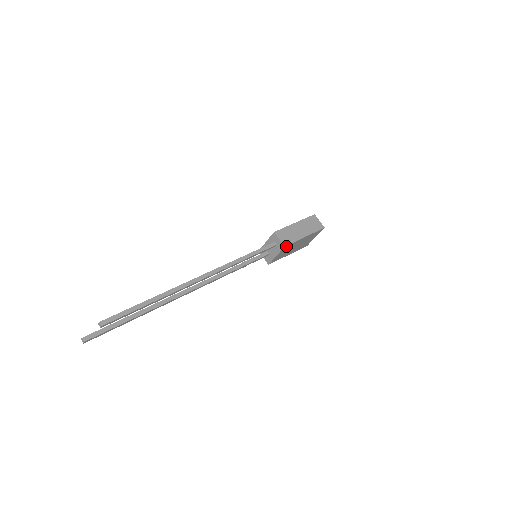
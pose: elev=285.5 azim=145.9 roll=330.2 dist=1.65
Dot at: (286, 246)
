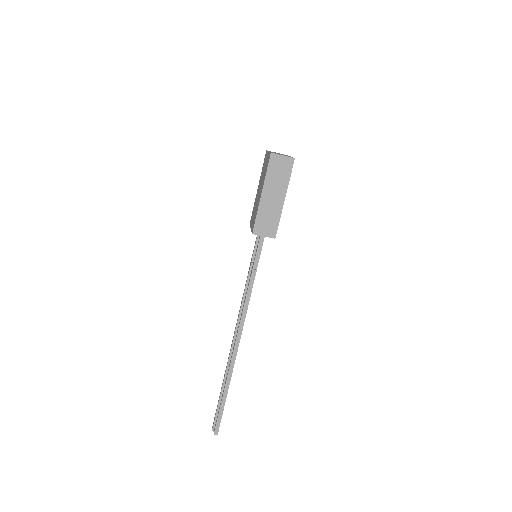
Dot at: (275, 233)
